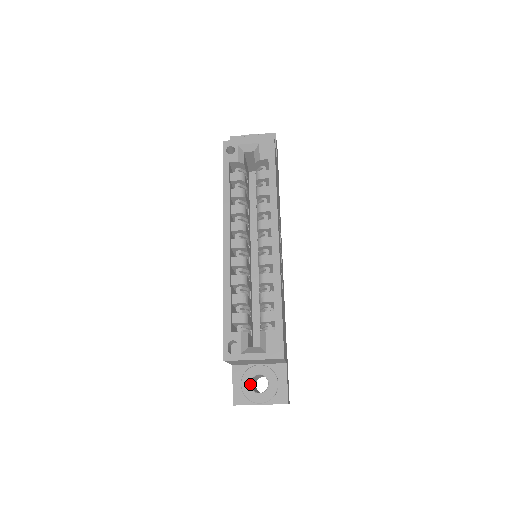
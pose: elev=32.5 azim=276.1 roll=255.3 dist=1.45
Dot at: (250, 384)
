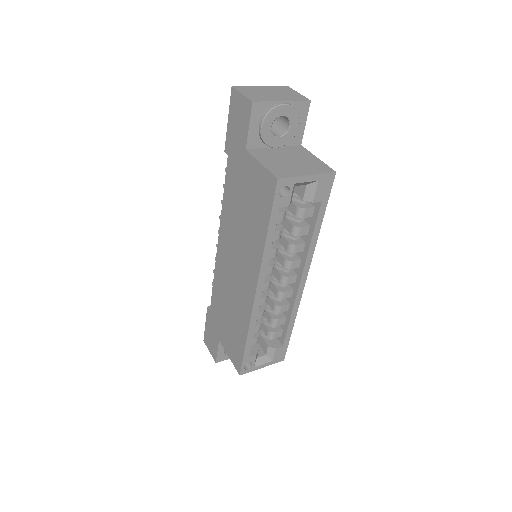
Dot at: occluded
